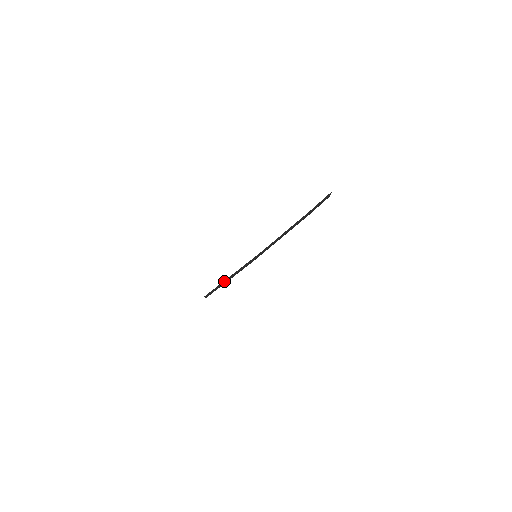
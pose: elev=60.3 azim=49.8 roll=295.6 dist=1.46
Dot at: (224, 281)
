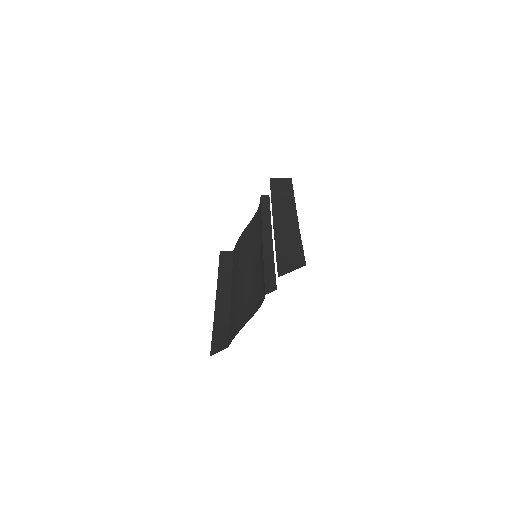
Dot at: (261, 213)
